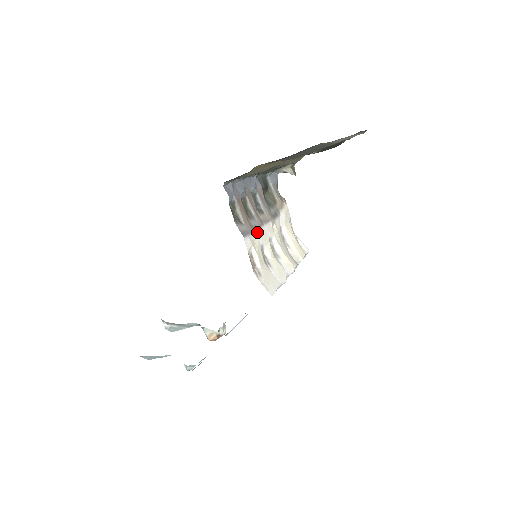
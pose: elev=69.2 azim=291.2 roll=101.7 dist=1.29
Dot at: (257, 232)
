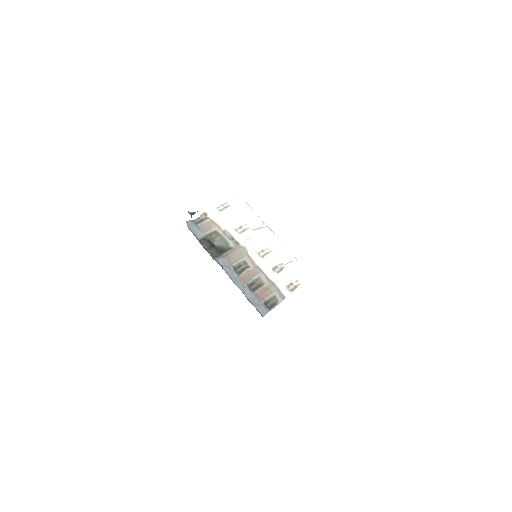
Dot at: (269, 277)
